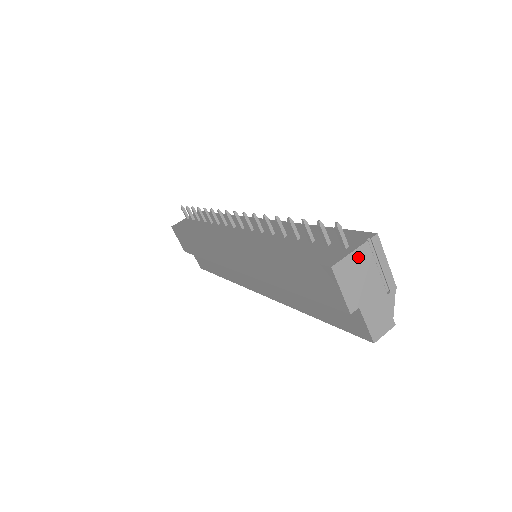
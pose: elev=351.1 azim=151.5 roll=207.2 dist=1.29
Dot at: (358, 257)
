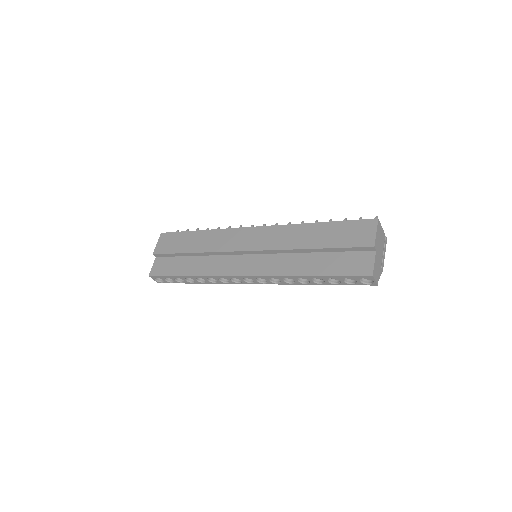
Dot at: (382, 233)
